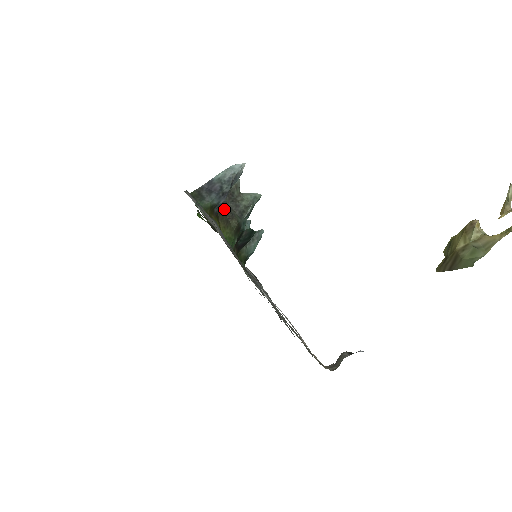
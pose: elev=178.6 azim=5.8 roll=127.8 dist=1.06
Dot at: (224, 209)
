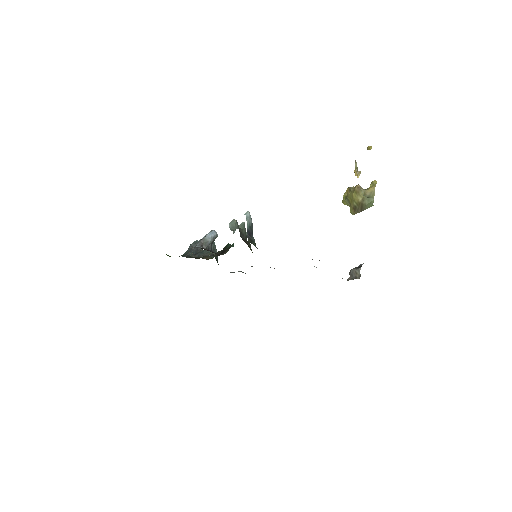
Dot at: (244, 241)
